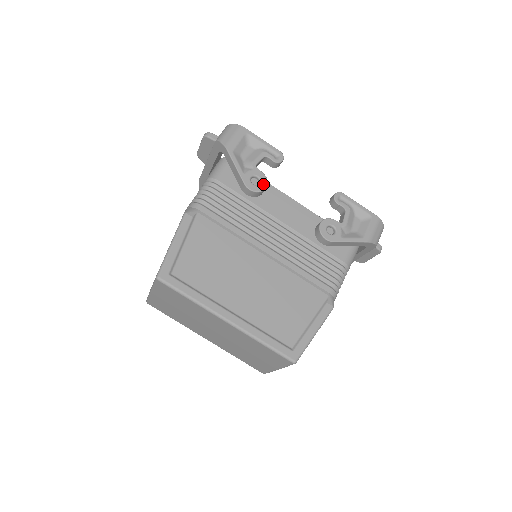
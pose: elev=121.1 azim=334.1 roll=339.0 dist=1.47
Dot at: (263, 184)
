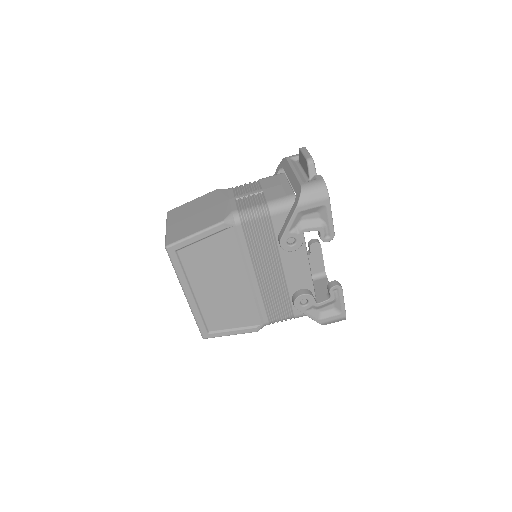
Dot at: (294, 248)
